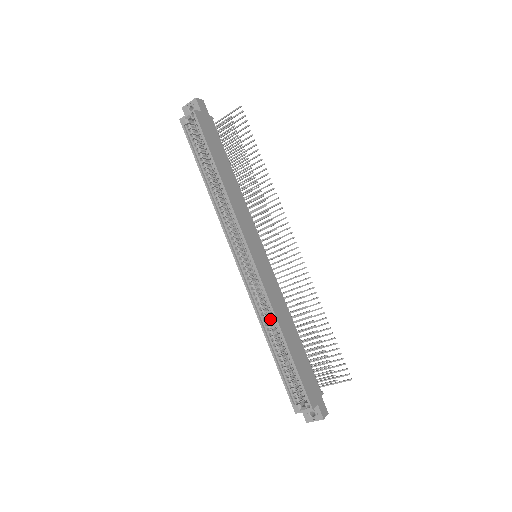
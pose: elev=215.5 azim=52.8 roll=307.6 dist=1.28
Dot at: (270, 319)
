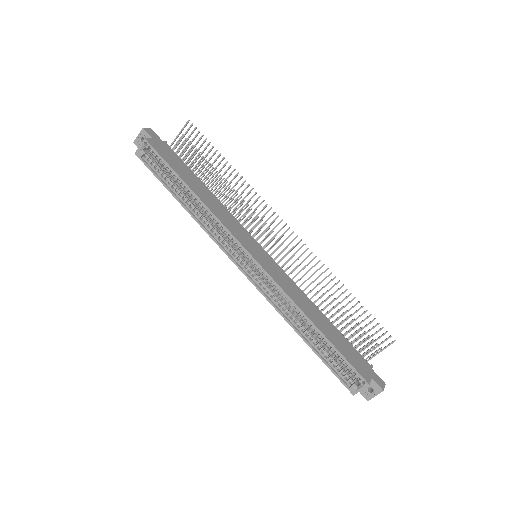
Dot at: (293, 311)
